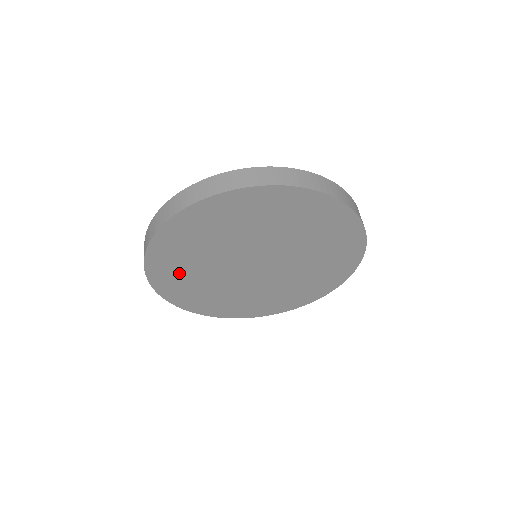
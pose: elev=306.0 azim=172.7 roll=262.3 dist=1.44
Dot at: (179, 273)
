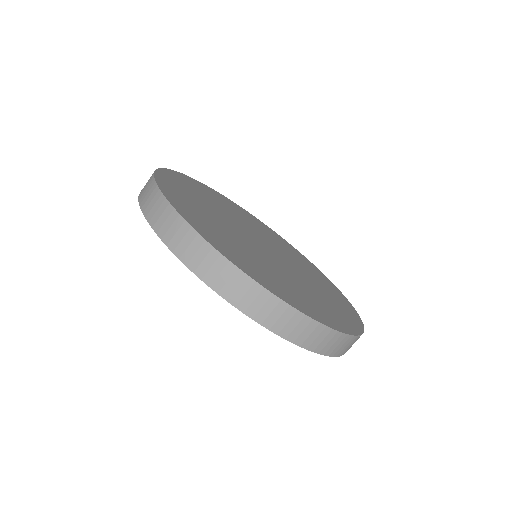
Dot at: occluded
